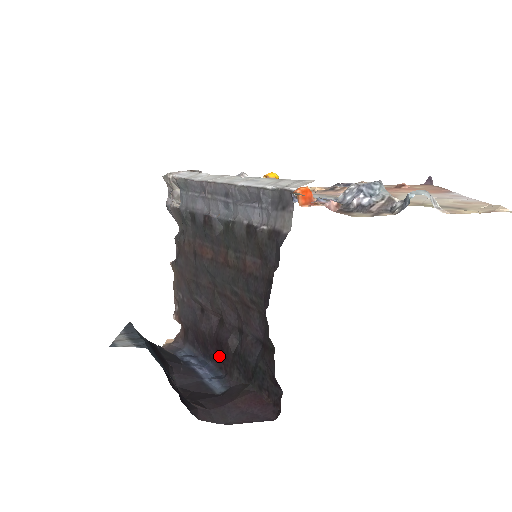
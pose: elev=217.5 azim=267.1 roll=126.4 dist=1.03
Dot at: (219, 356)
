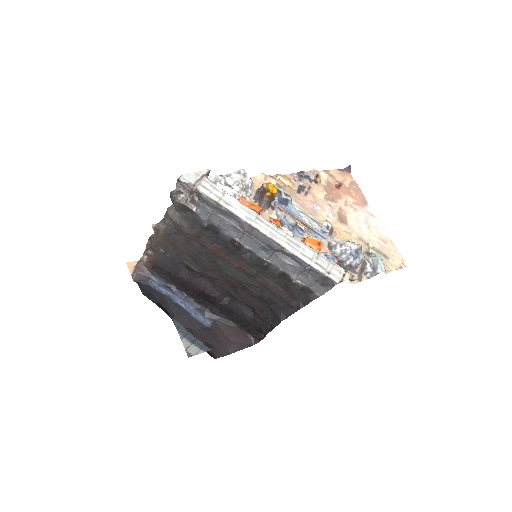
Dot at: (200, 297)
